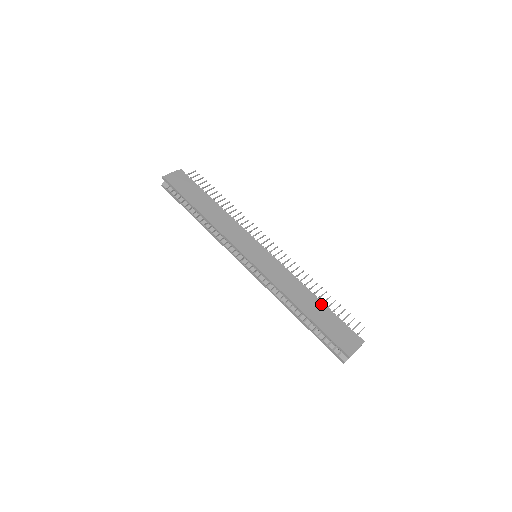
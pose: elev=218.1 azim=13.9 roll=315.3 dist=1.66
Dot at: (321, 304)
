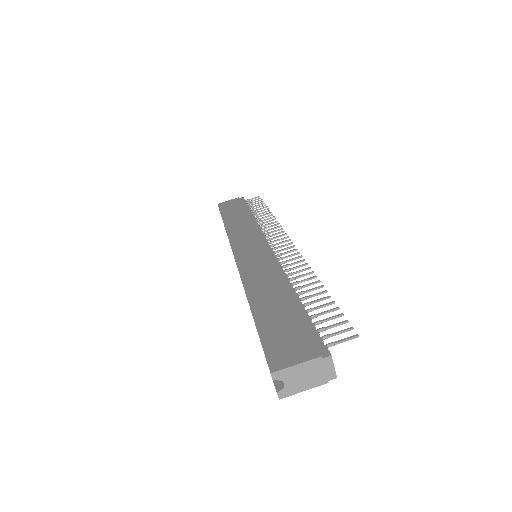
Dot at: (291, 297)
